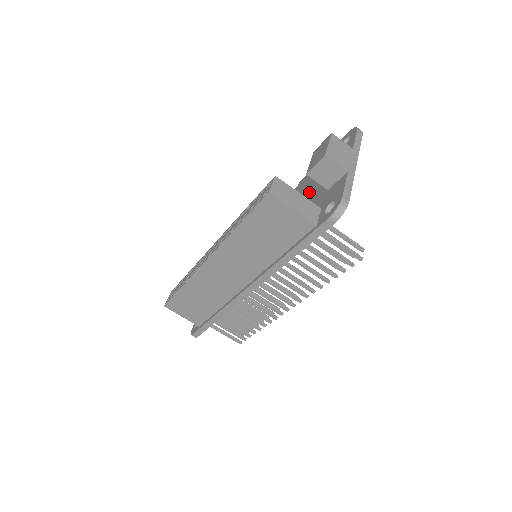
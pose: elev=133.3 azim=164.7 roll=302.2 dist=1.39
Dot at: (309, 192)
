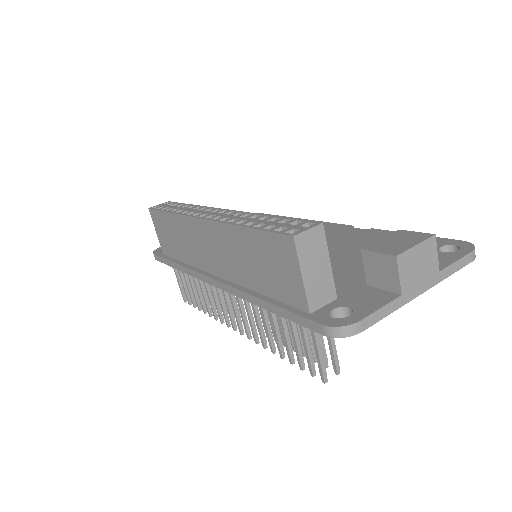
Dot at: (359, 256)
